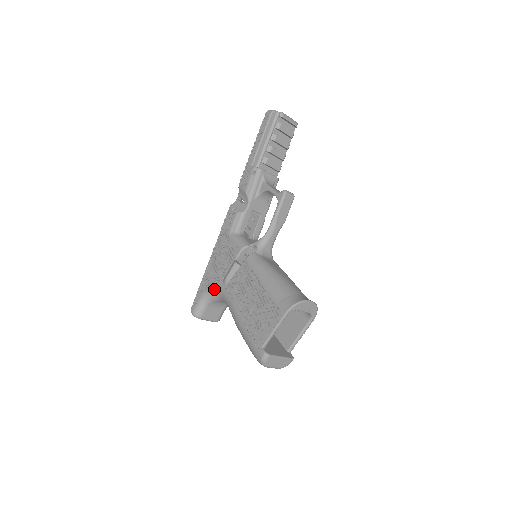
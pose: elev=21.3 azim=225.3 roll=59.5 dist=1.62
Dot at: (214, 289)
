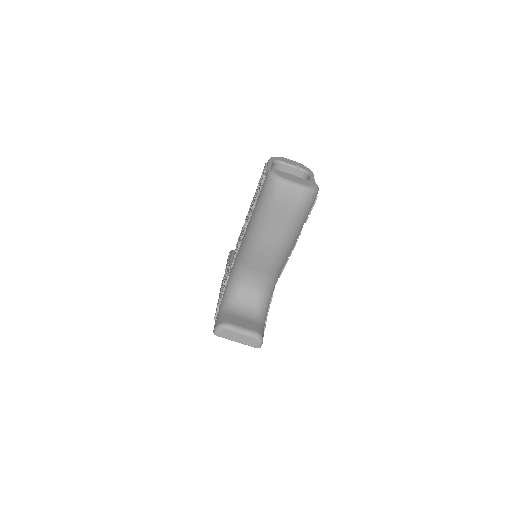
Dot at: (226, 288)
